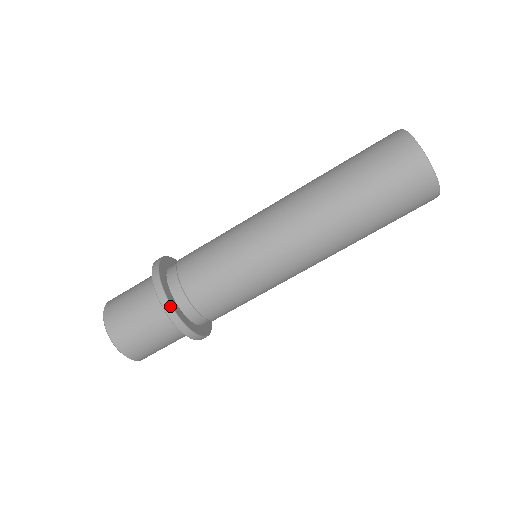
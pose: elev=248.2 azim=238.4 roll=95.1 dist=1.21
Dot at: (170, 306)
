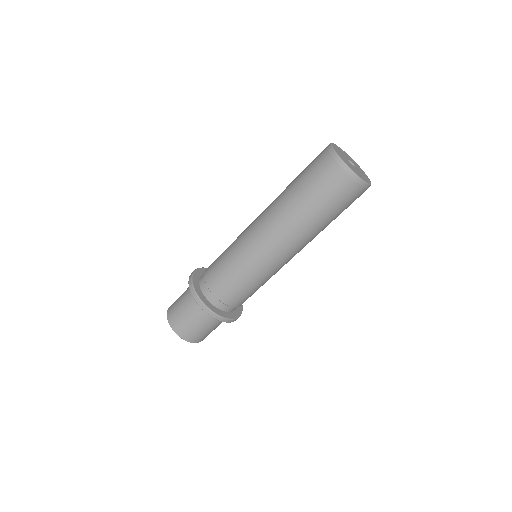
Dot at: (201, 301)
